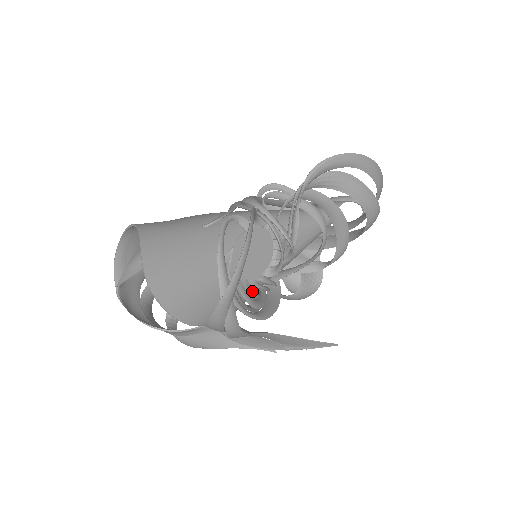
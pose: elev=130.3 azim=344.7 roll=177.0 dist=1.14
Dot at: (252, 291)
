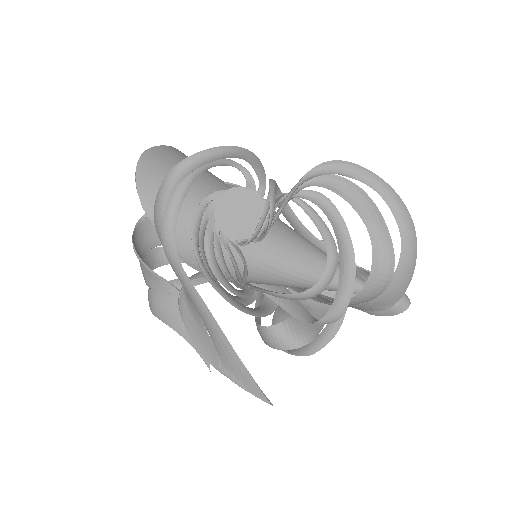
Dot at: (219, 247)
